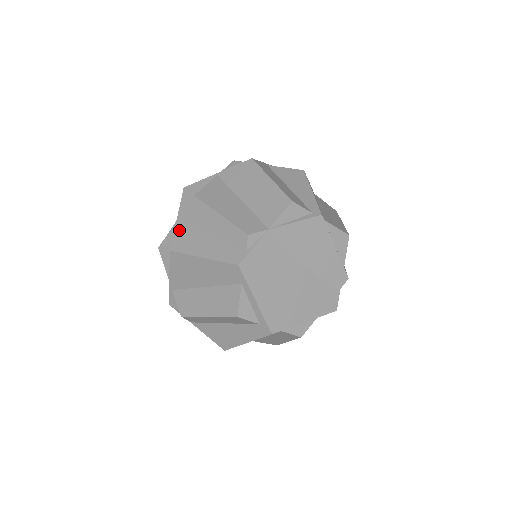
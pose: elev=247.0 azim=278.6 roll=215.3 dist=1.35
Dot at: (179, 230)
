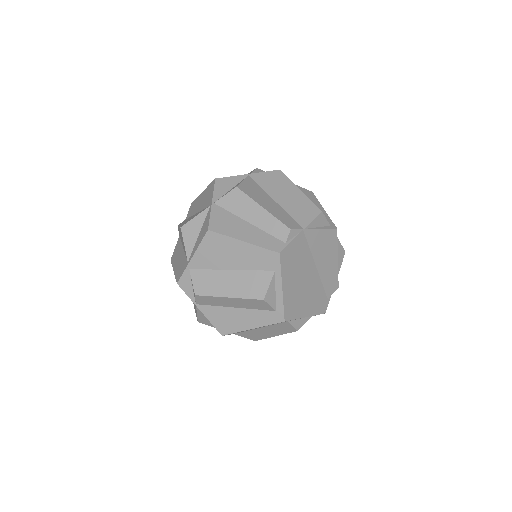
Dot at: (216, 214)
